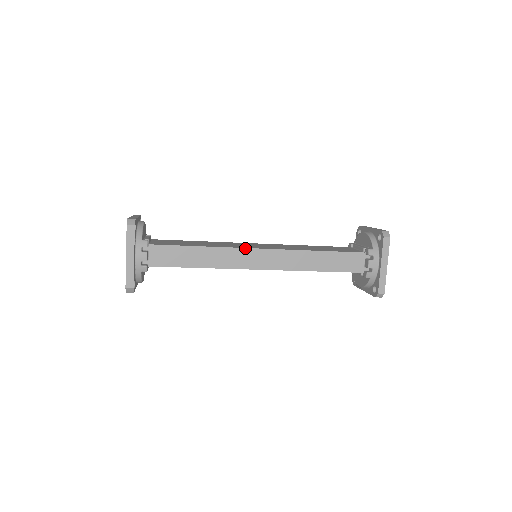
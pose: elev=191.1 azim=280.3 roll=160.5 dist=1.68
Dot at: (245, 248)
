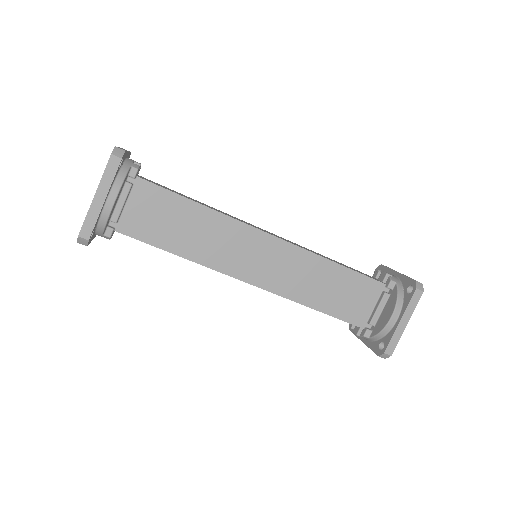
Dot at: occluded
